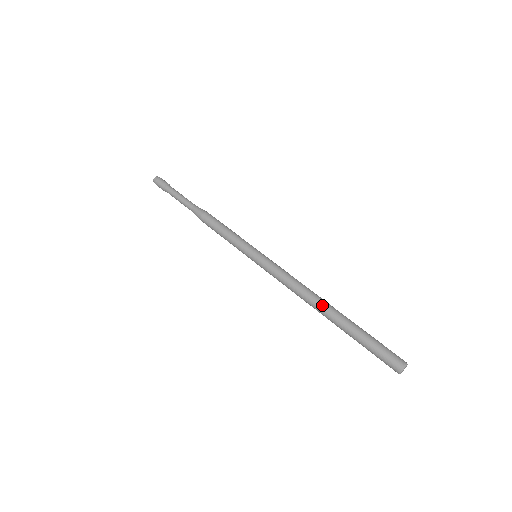
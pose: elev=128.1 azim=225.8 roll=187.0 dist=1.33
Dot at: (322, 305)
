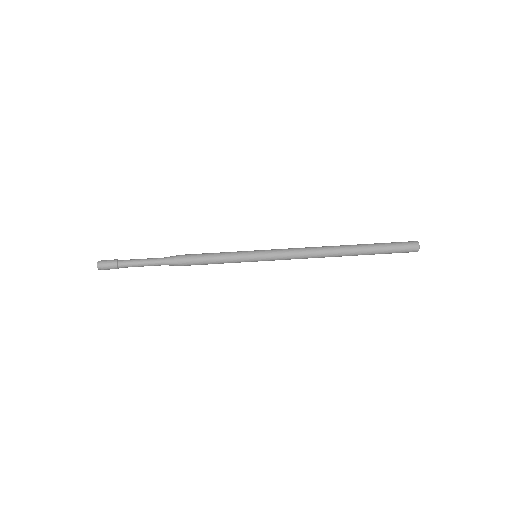
Dot at: (337, 246)
